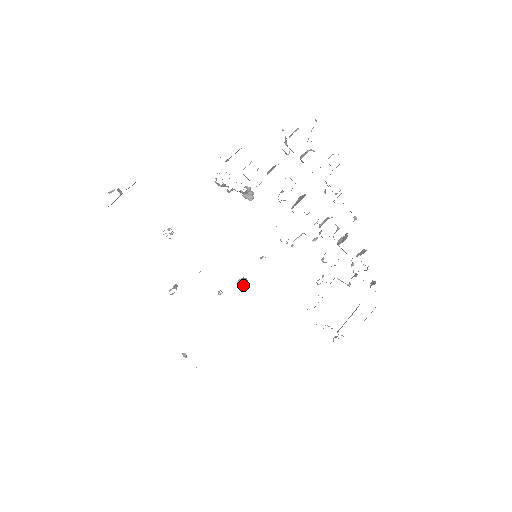
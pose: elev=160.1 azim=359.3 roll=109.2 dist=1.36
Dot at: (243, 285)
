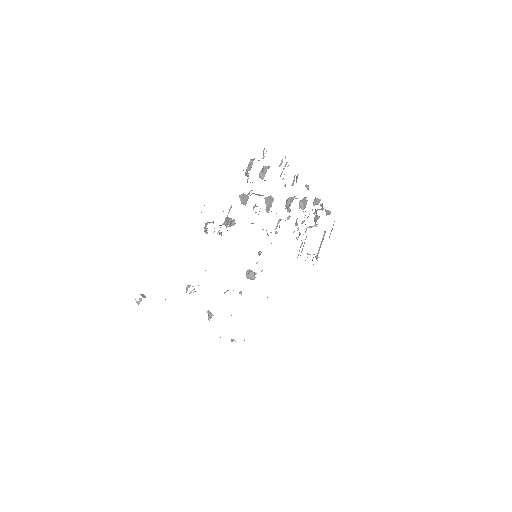
Dot at: (252, 276)
